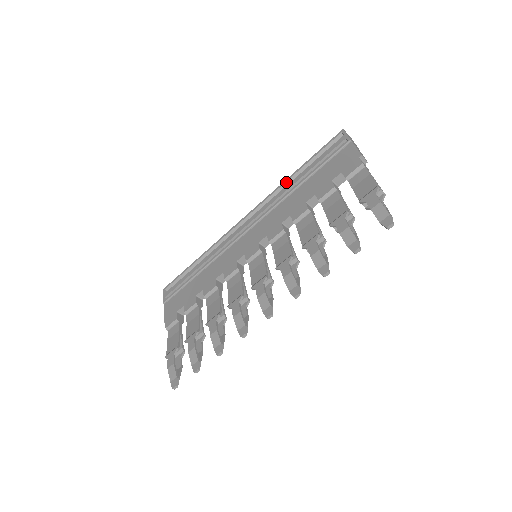
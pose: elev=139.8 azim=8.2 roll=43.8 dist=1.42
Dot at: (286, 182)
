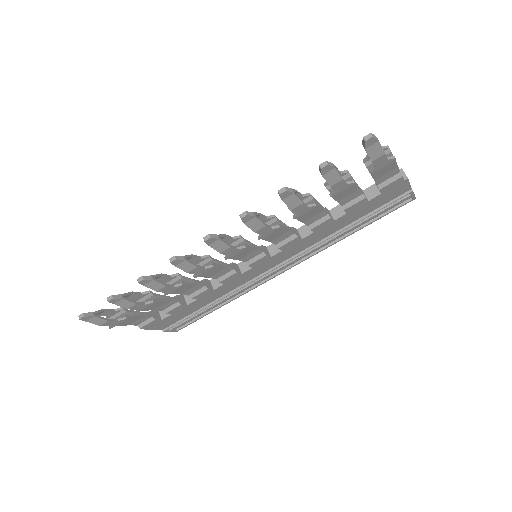
Dot at: occluded
